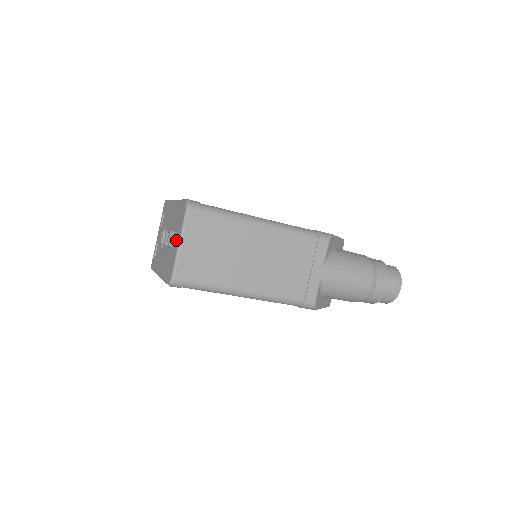
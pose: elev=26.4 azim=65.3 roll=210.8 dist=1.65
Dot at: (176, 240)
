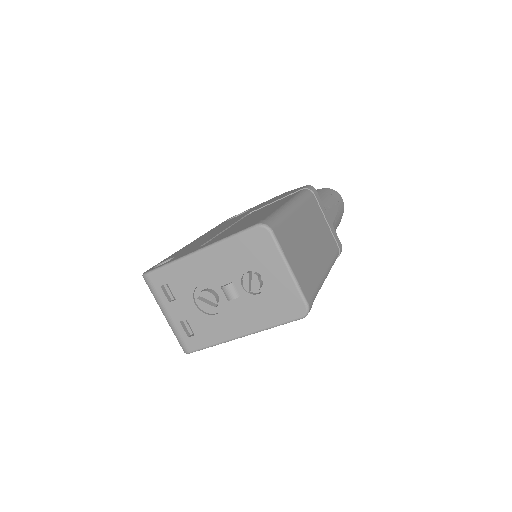
Dot at: (274, 272)
